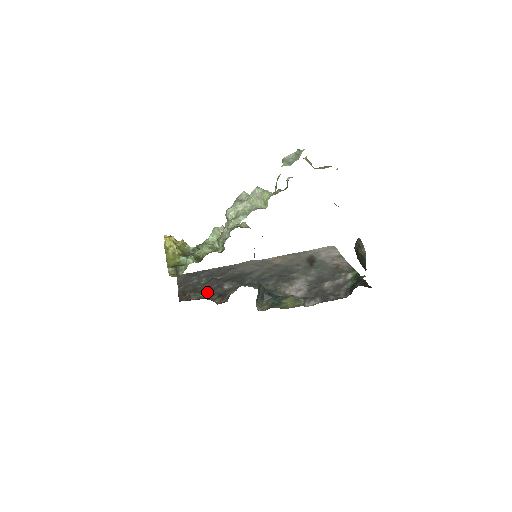
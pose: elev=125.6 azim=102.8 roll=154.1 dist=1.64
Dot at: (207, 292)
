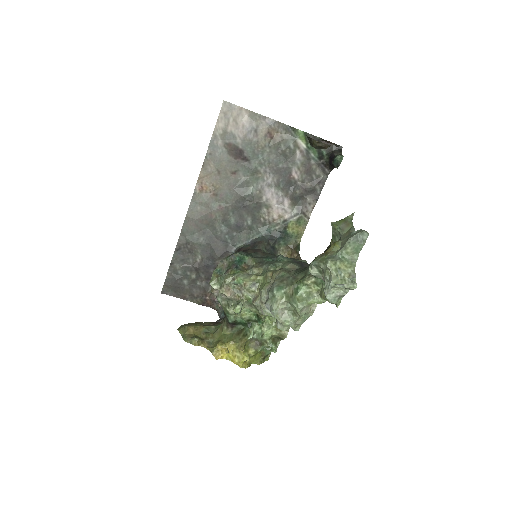
Dot at: occluded
